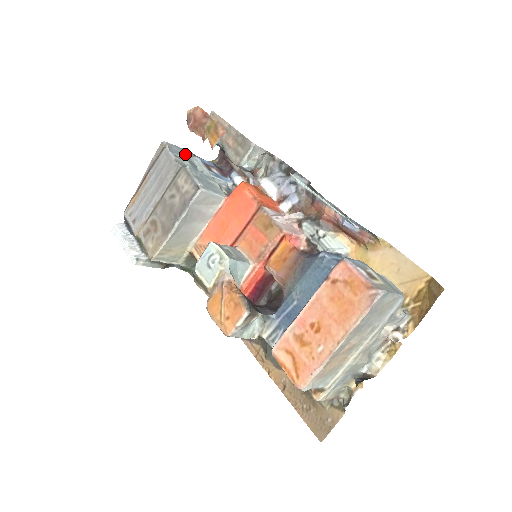
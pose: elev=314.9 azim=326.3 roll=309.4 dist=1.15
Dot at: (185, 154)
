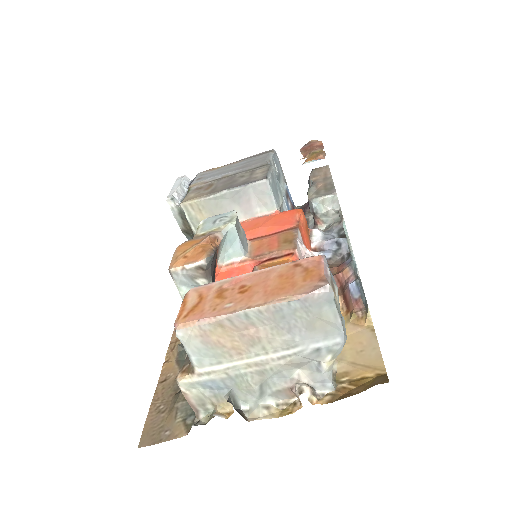
Dot at: (281, 173)
